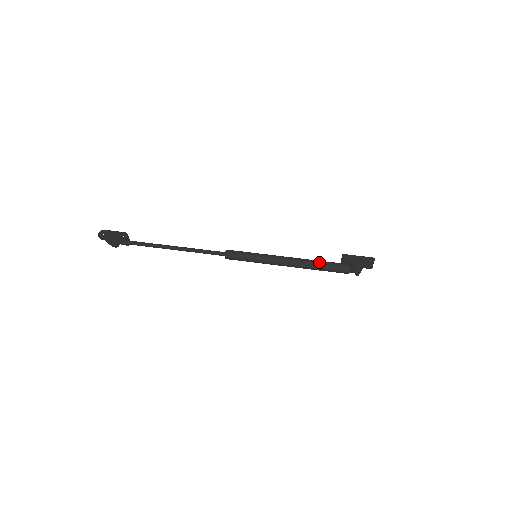
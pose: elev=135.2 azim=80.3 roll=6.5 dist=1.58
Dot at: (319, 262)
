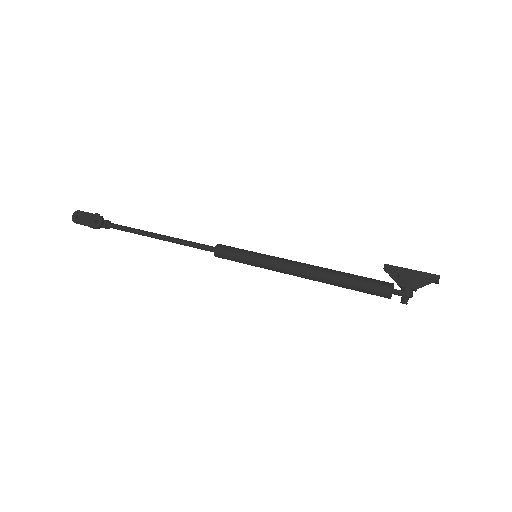
Dot at: (343, 278)
